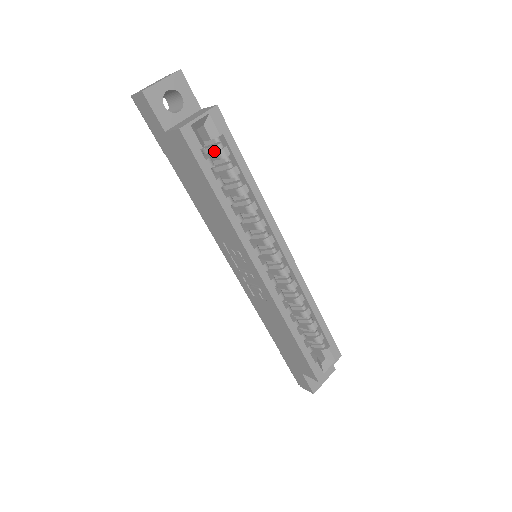
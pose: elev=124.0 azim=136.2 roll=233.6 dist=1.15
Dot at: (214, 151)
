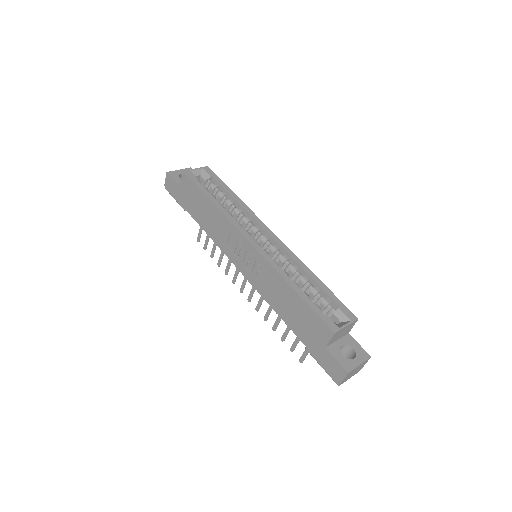
Dot at: (210, 189)
